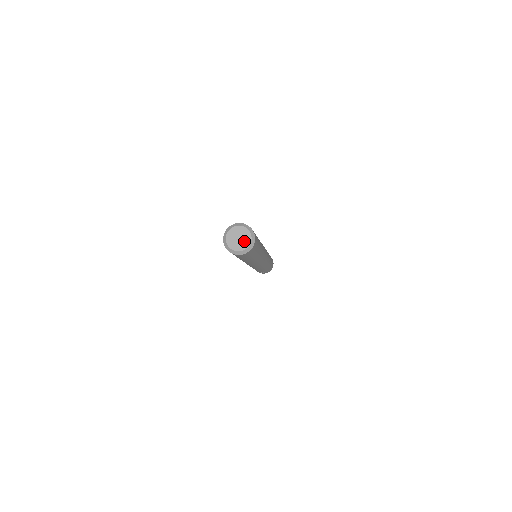
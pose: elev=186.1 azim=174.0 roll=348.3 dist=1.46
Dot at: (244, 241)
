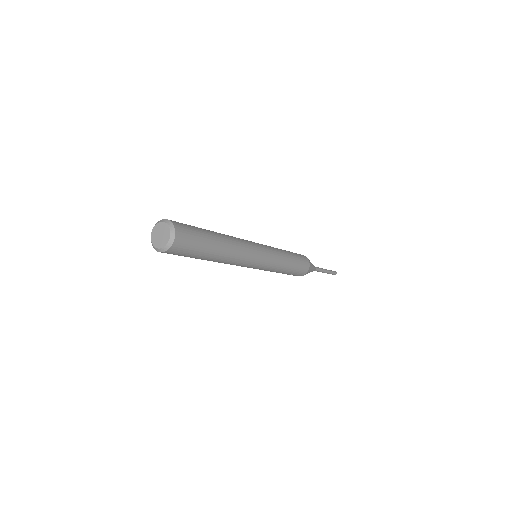
Dot at: (164, 238)
